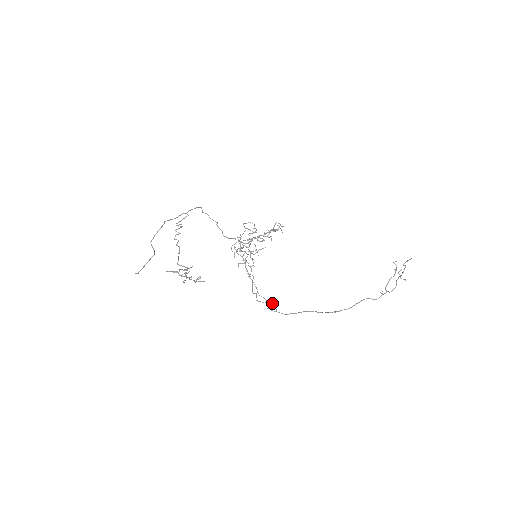
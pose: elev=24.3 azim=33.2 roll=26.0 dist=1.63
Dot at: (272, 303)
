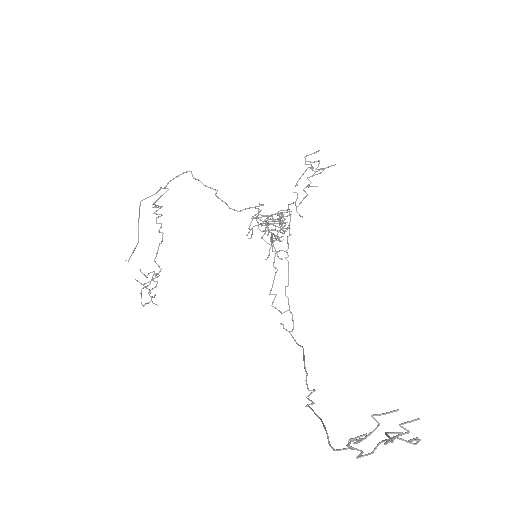
Dot at: (292, 316)
